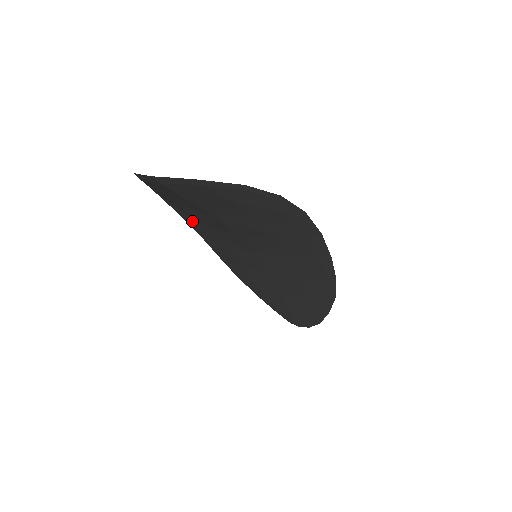
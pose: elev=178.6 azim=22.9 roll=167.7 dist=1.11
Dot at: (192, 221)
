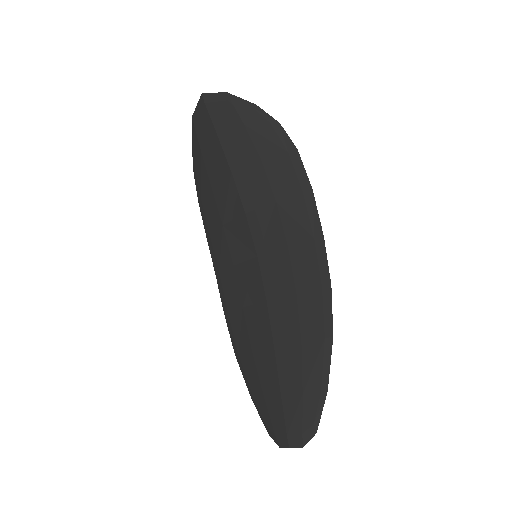
Dot at: (214, 233)
